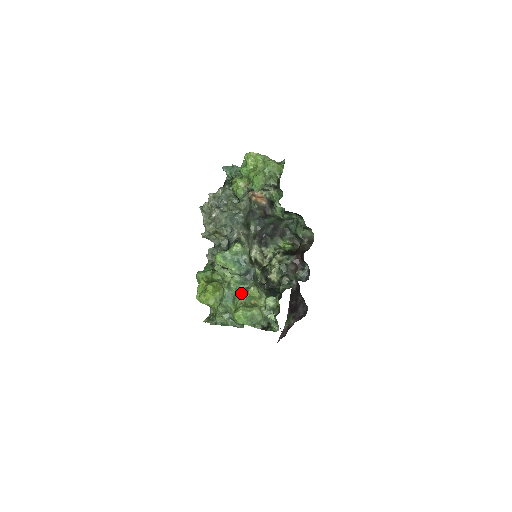
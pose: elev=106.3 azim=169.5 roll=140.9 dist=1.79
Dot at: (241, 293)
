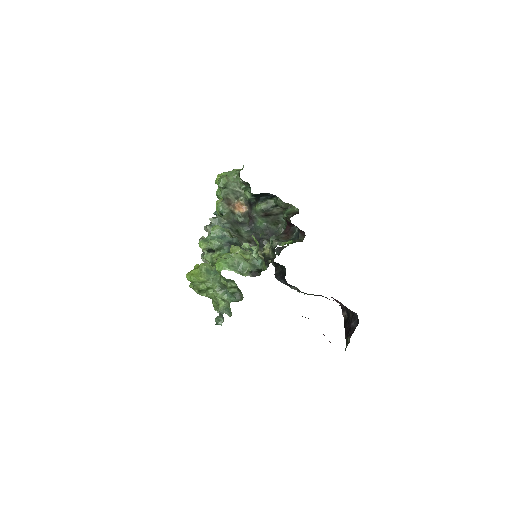
Dot at: (223, 255)
